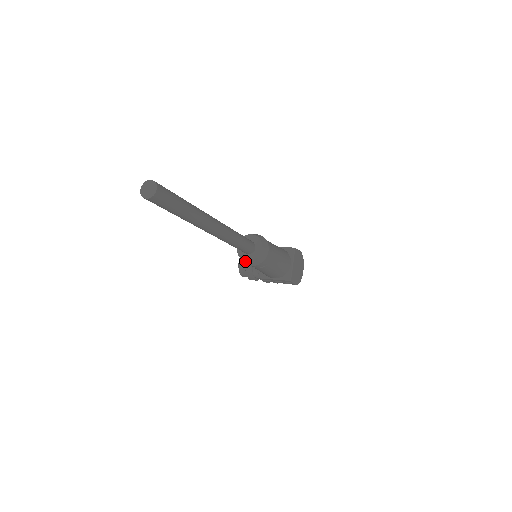
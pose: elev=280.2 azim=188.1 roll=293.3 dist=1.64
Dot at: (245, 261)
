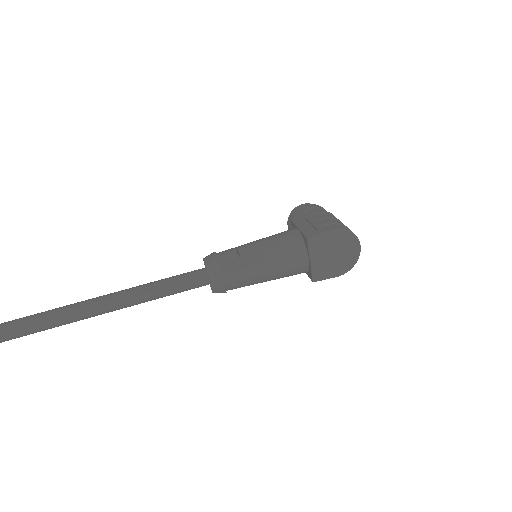
Dot at: occluded
